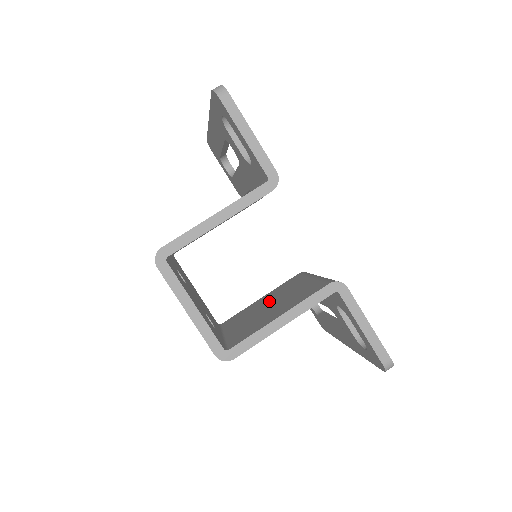
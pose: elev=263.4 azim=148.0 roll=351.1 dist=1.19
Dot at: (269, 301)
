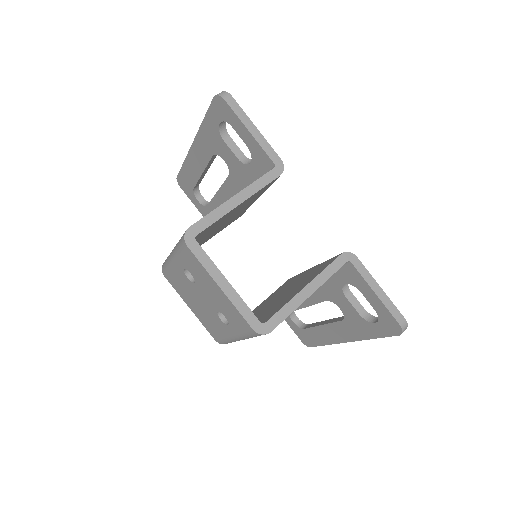
Dot at: (275, 297)
